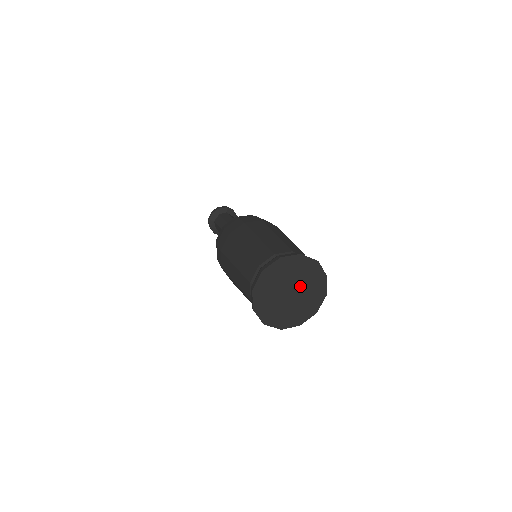
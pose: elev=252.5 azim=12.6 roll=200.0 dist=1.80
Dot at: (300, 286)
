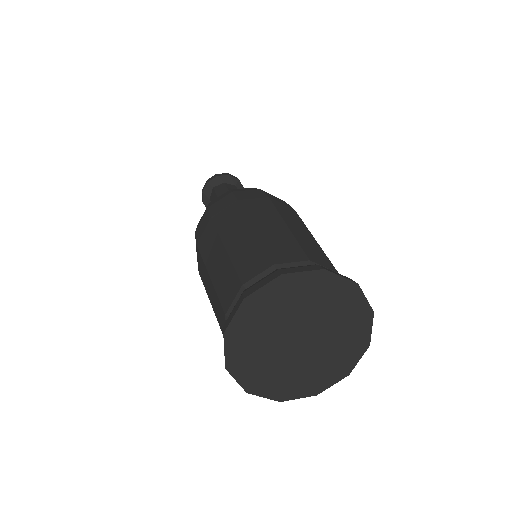
Dot at: (321, 337)
